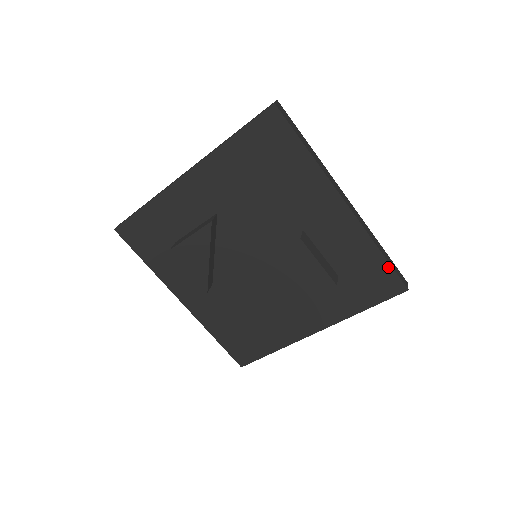
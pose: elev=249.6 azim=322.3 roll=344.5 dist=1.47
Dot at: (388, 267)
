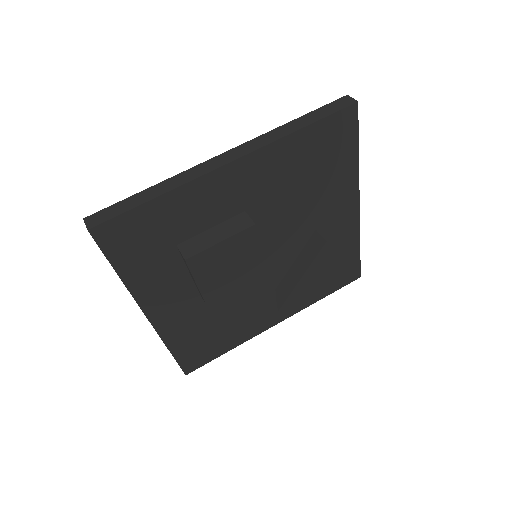
Dot at: (358, 260)
